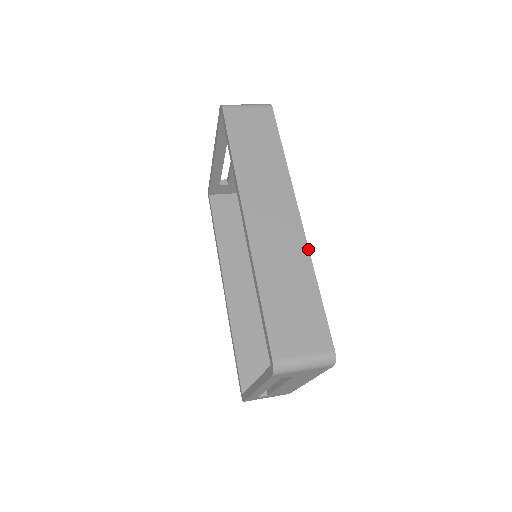
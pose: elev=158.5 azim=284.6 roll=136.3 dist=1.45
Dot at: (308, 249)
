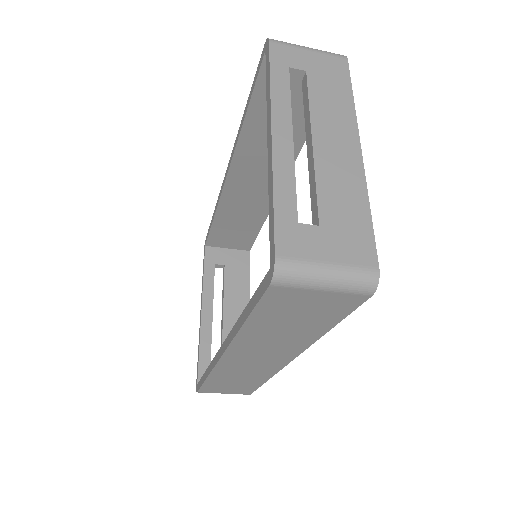
Dot at: occluded
